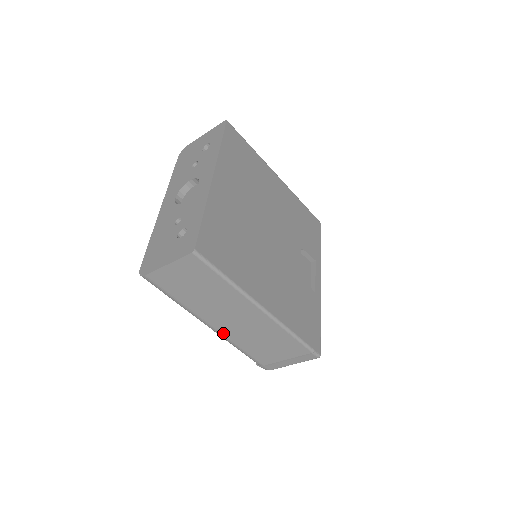
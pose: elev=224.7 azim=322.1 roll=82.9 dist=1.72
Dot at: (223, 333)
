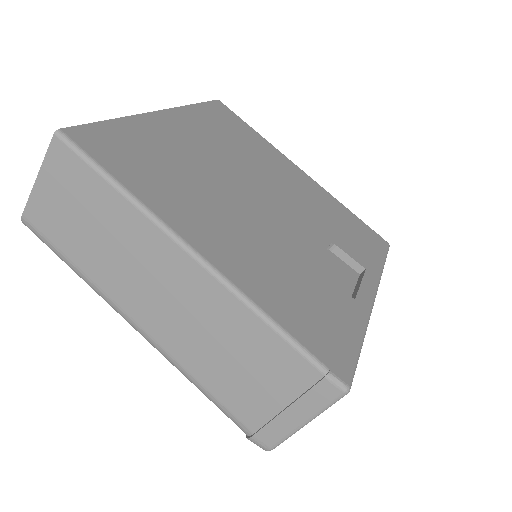
Dot at: (159, 341)
